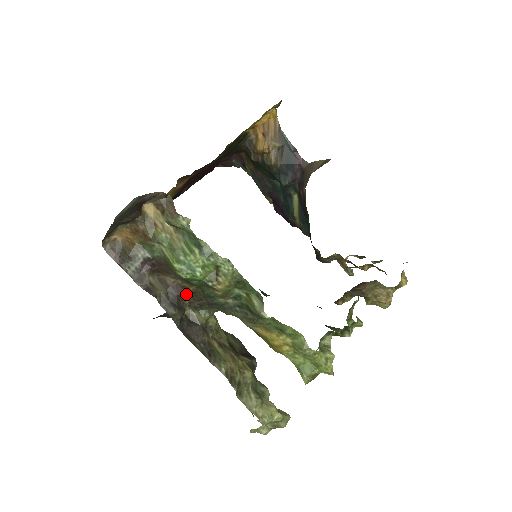
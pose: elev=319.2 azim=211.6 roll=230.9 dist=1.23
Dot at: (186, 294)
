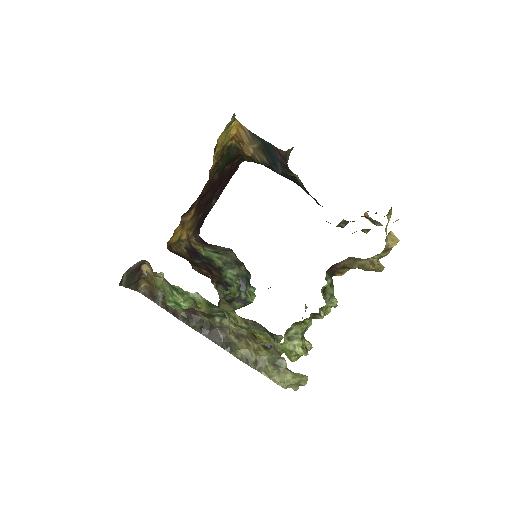
Dot at: (197, 311)
